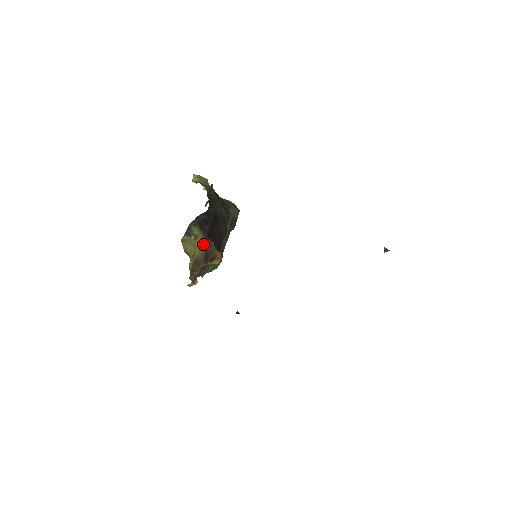
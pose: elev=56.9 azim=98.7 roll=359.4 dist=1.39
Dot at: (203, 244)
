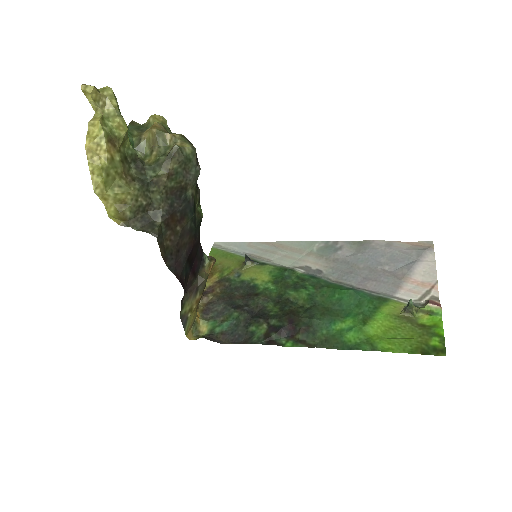
Dot at: (199, 300)
